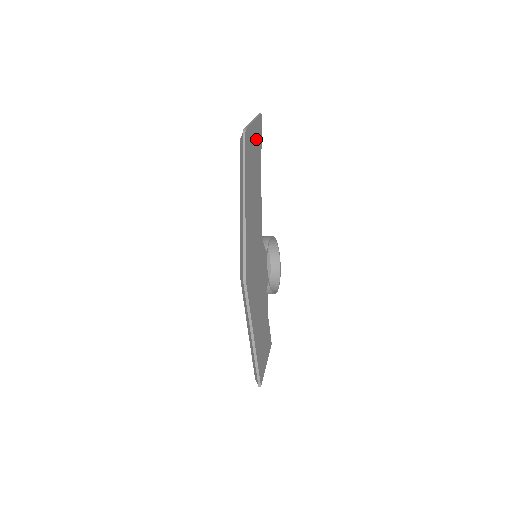
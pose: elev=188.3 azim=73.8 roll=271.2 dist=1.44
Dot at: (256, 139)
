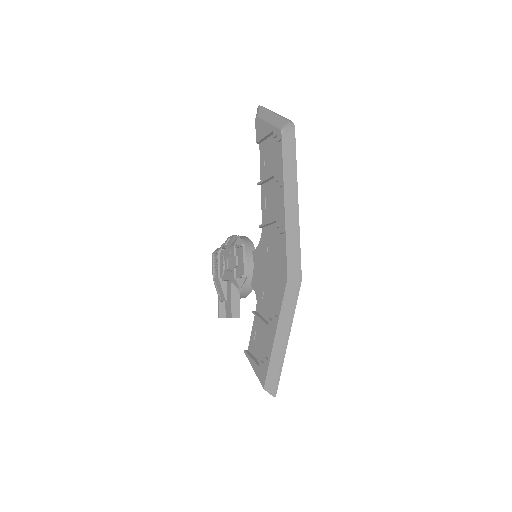
Dot at: occluded
